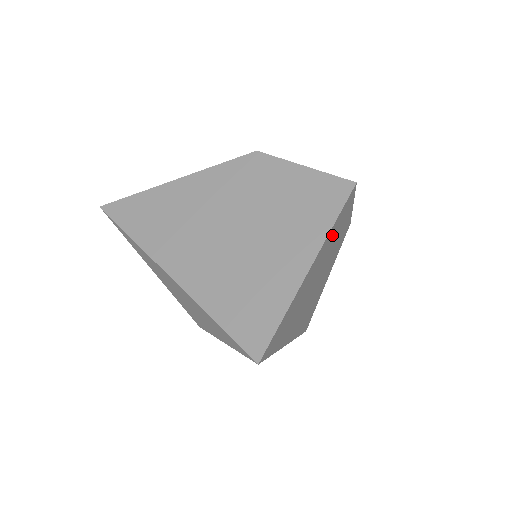
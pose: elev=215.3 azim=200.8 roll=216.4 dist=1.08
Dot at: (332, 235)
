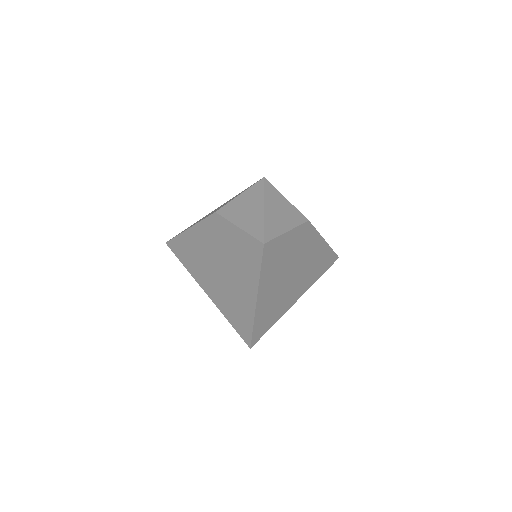
Dot at: (271, 267)
